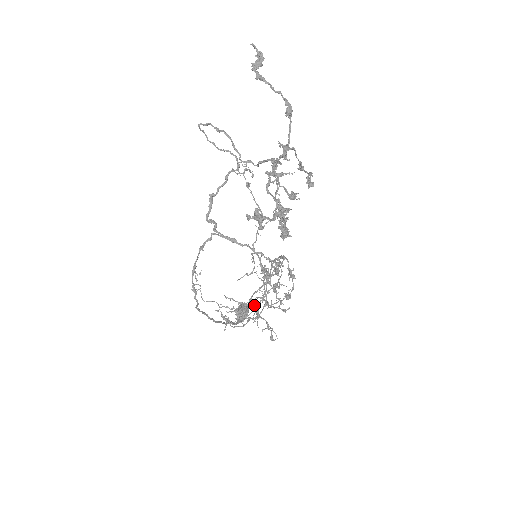
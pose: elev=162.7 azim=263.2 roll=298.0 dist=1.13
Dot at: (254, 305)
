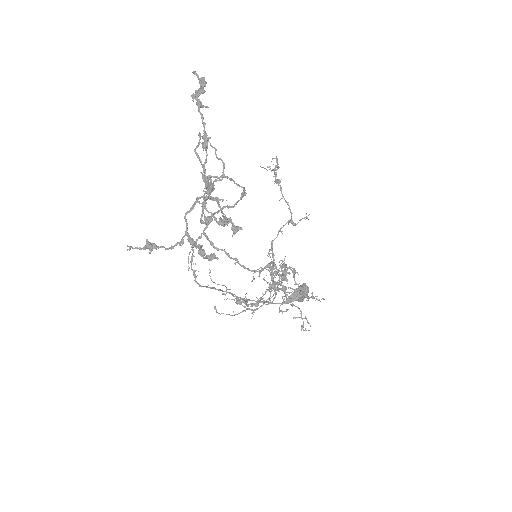
Dot at: (285, 294)
